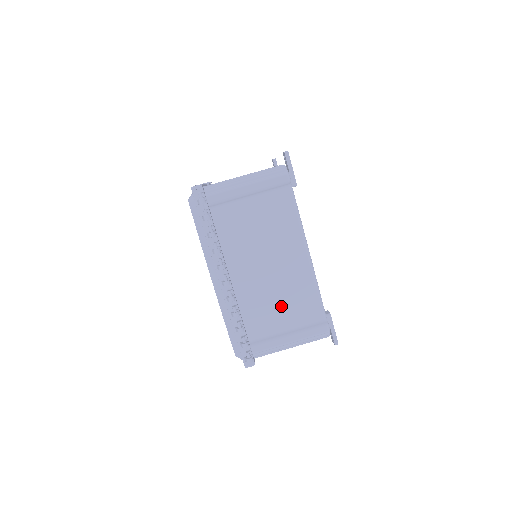
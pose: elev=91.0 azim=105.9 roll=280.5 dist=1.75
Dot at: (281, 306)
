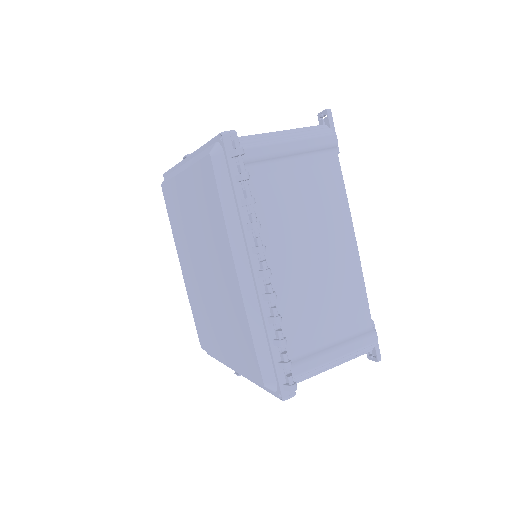
Dot at: (325, 309)
